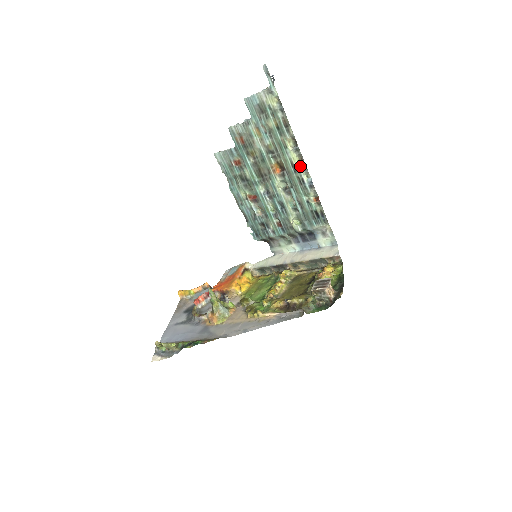
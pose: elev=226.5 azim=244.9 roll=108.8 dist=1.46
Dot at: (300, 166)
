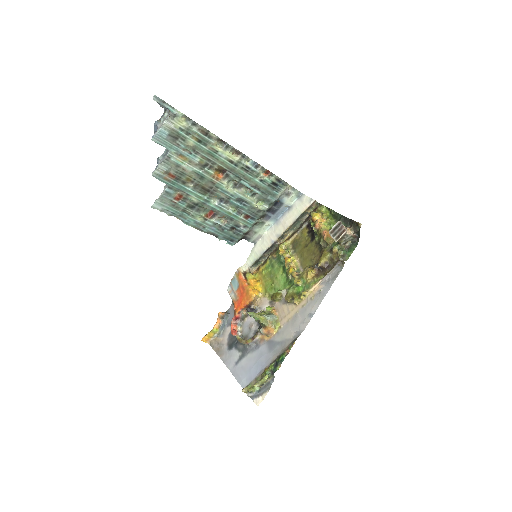
Dot at: (238, 158)
